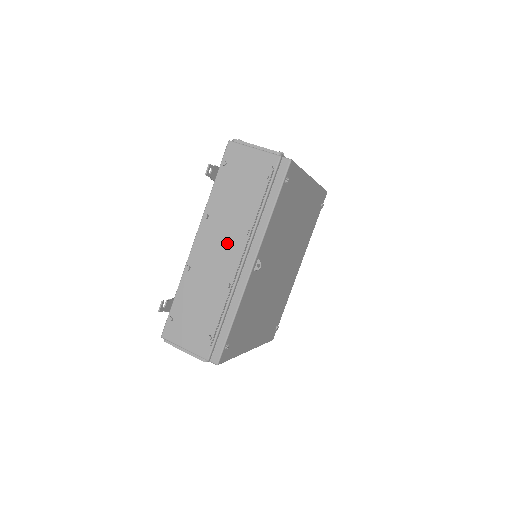
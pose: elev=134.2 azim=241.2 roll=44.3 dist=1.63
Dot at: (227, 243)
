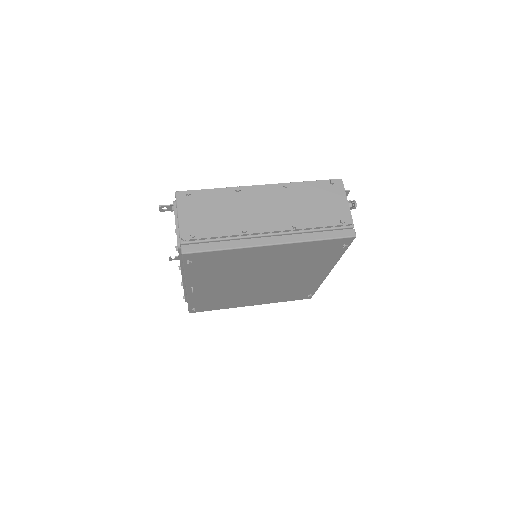
Dot at: occluded
